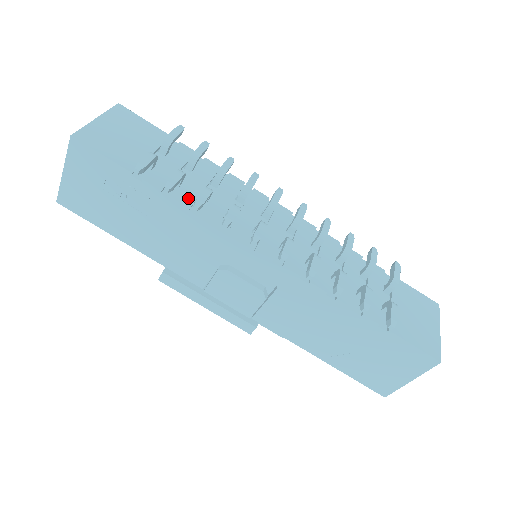
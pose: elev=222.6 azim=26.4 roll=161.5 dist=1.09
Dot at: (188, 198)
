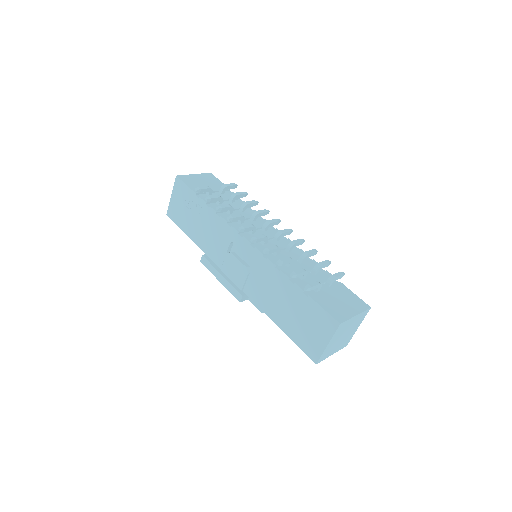
Dot at: occluded
